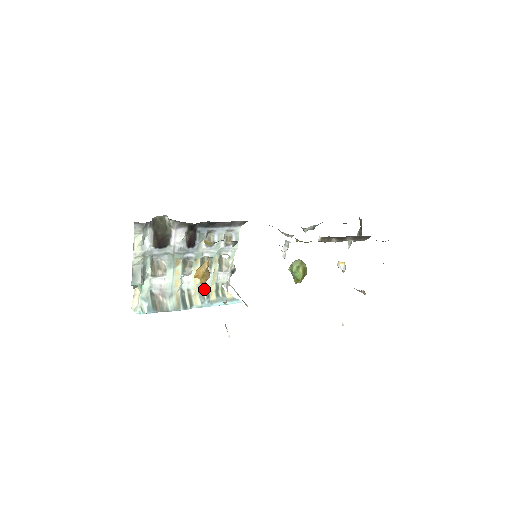
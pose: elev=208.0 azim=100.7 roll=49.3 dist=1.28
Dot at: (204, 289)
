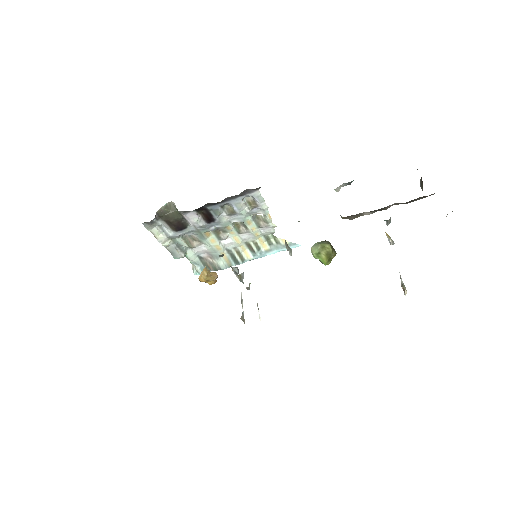
Dot at: (251, 243)
